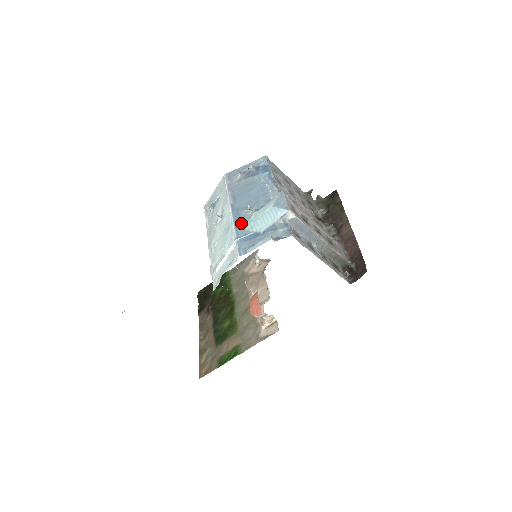
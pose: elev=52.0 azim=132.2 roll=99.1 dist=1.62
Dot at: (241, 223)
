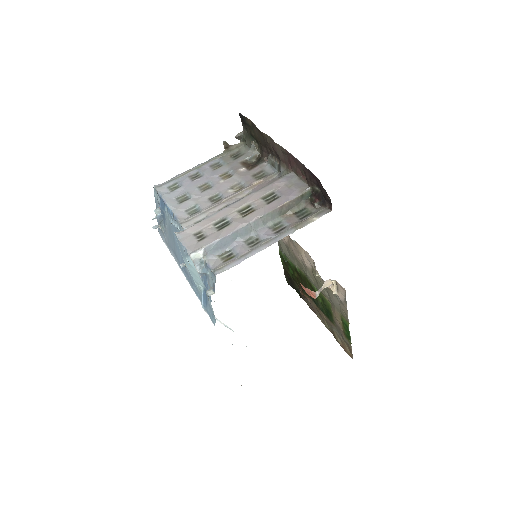
Dot at: (194, 284)
